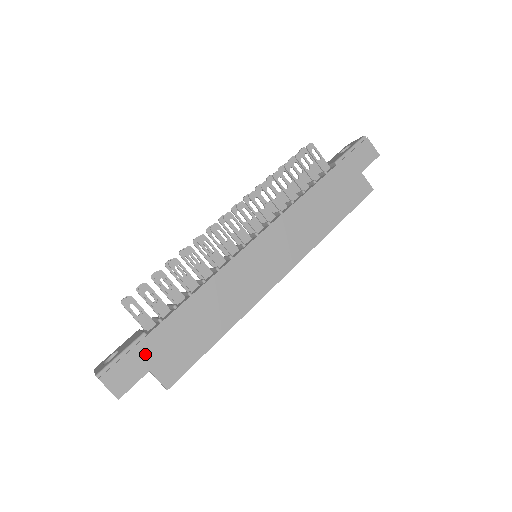
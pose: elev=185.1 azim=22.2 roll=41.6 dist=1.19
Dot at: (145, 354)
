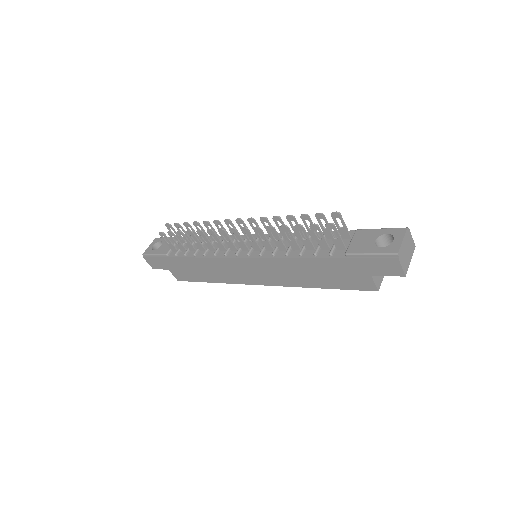
Dot at: (166, 263)
